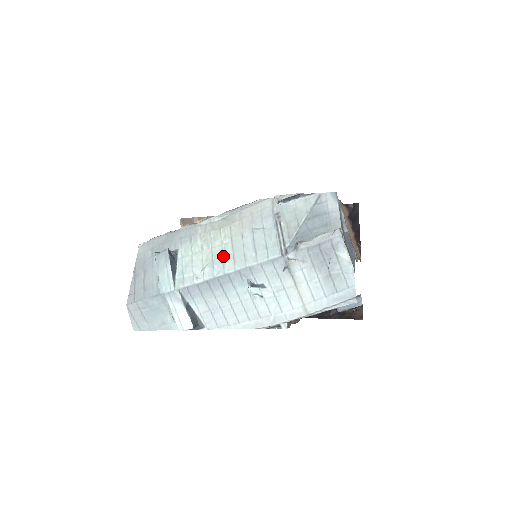
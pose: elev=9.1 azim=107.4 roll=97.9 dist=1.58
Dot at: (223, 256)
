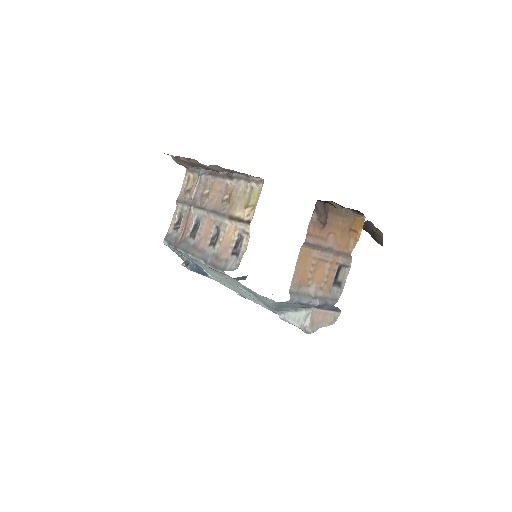
Dot at: (231, 287)
